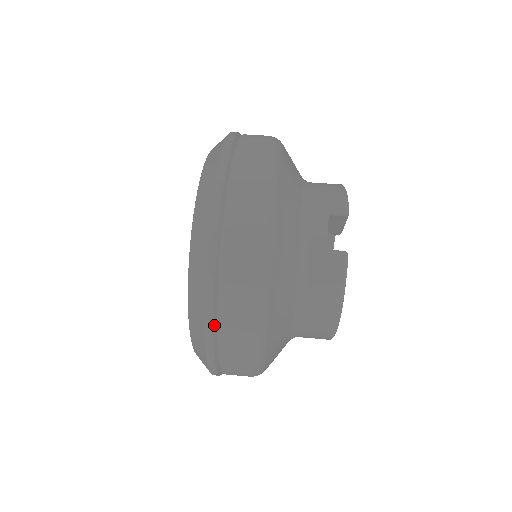
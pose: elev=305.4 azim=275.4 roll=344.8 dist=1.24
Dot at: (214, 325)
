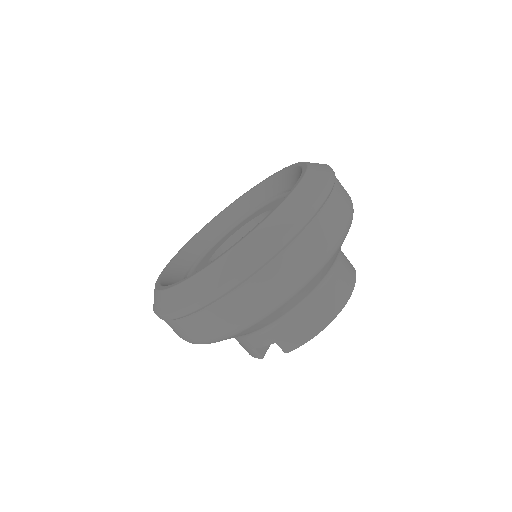
Dot at: occluded
